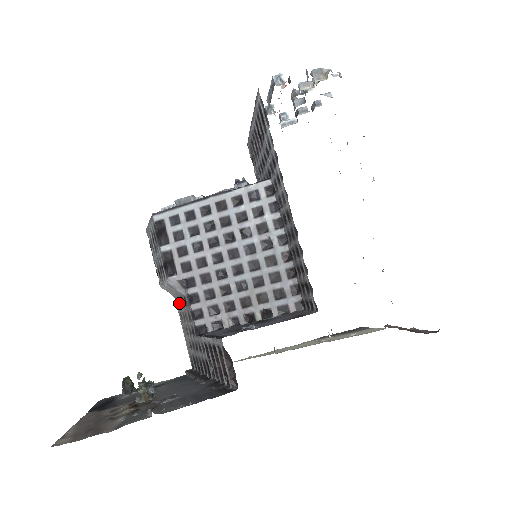
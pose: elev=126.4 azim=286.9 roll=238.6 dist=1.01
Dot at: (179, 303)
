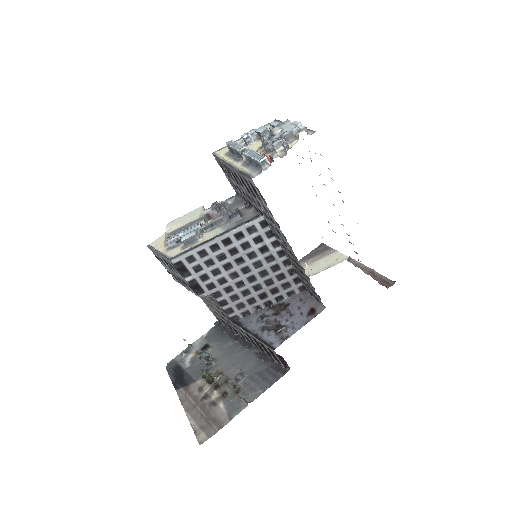
Dot at: occluded
